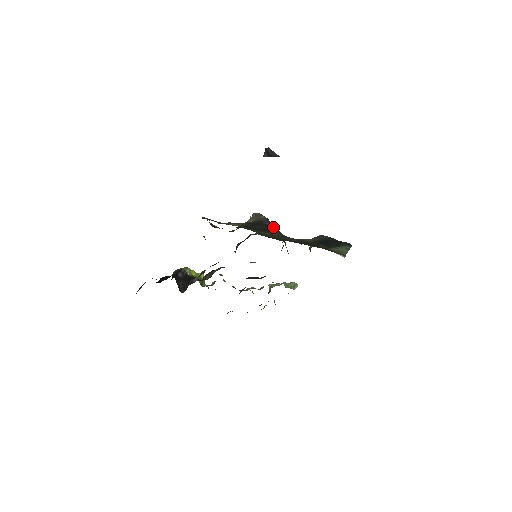
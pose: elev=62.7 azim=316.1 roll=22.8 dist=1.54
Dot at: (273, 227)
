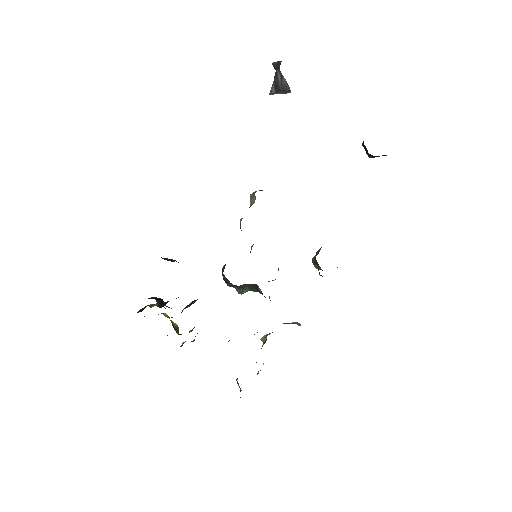
Dot at: occluded
